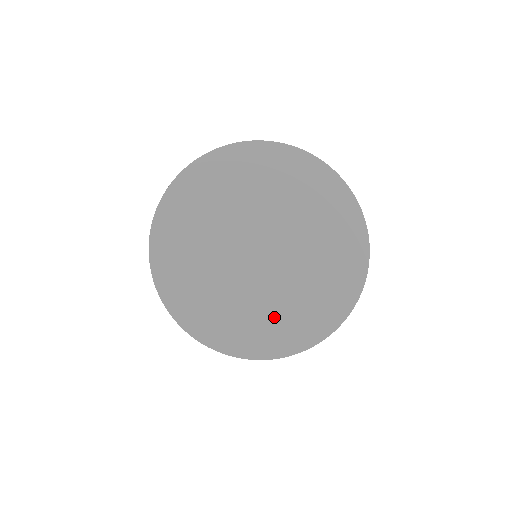
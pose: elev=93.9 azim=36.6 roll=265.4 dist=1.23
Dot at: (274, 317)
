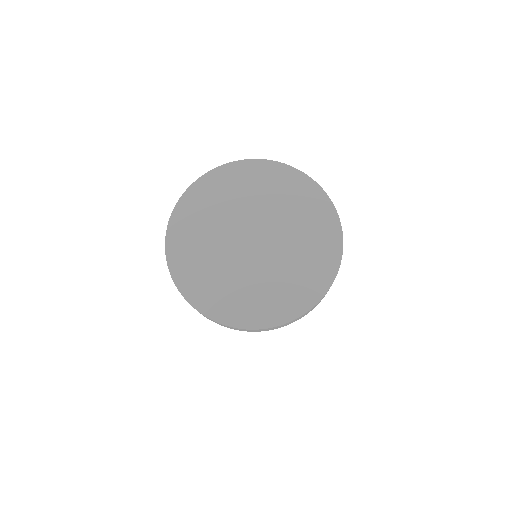
Dot at: (304, 266)
